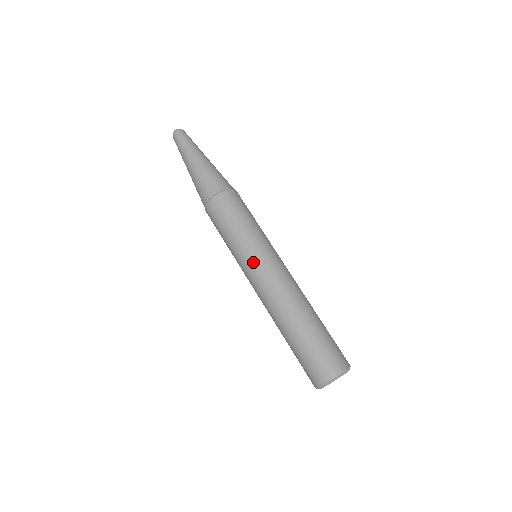
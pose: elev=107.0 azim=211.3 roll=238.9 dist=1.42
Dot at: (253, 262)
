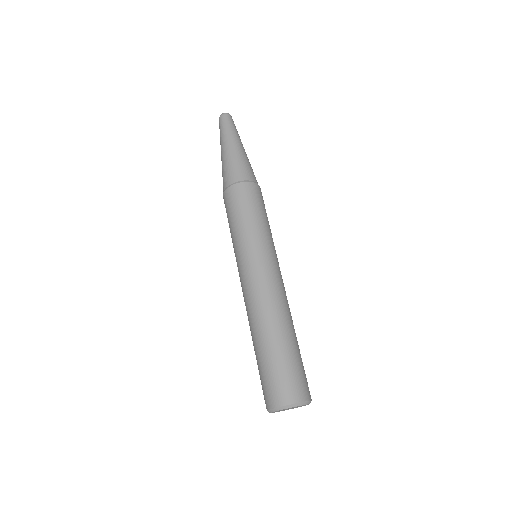
Dot at: (238, 266)
